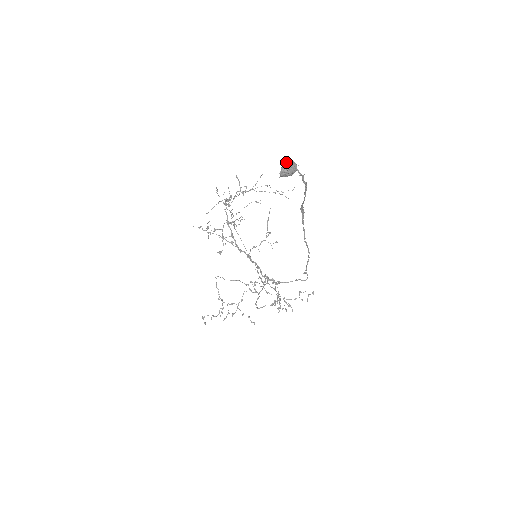
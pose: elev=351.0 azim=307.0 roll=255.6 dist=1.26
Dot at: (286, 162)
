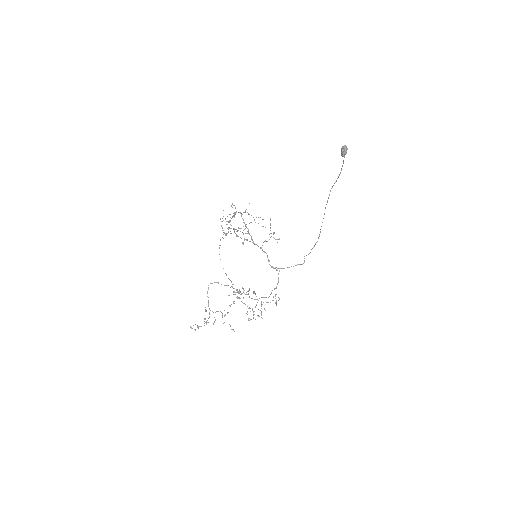
Dot at: (345, 146)
